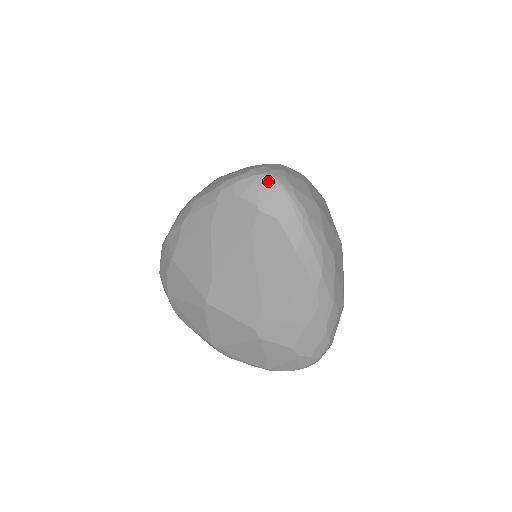
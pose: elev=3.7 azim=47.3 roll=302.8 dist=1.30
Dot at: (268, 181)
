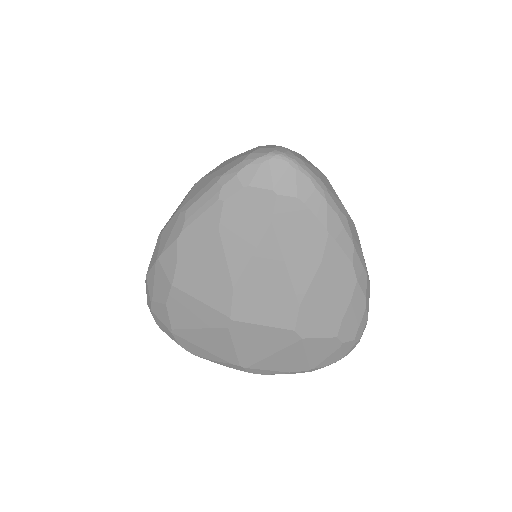
Dot at: (277, 160)
